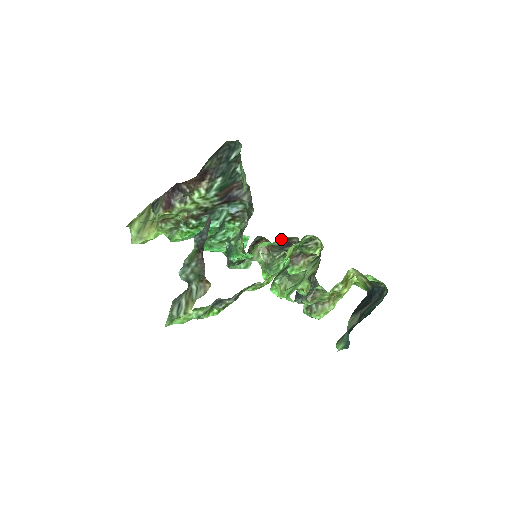
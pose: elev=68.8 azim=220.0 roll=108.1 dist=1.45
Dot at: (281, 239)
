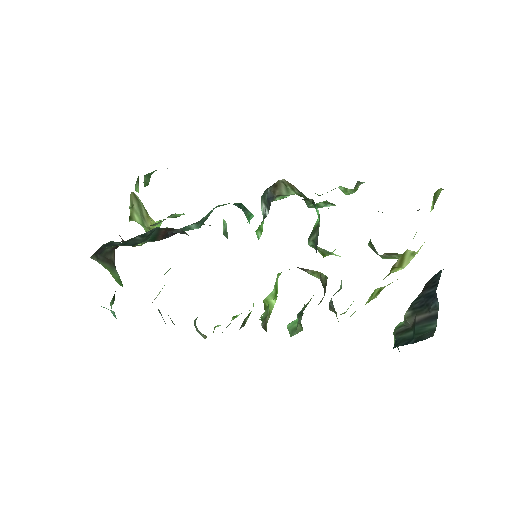
Dot at: occluded
